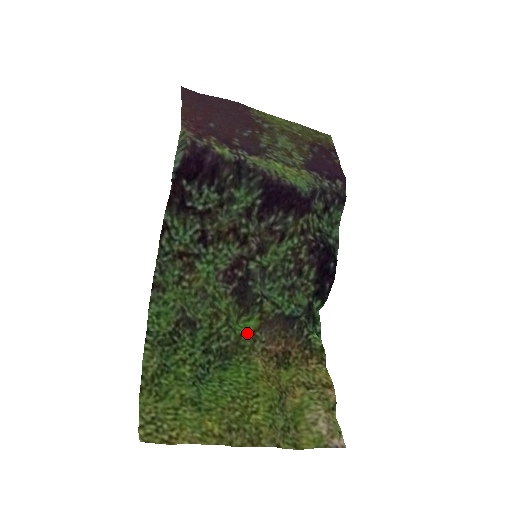
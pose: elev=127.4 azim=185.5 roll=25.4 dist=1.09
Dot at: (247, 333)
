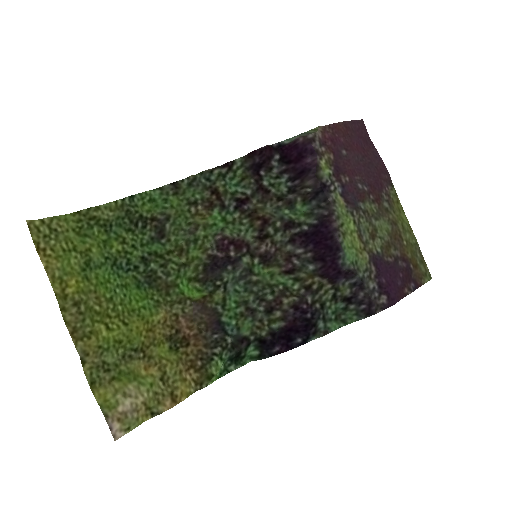
Dot at: (184, 292)
